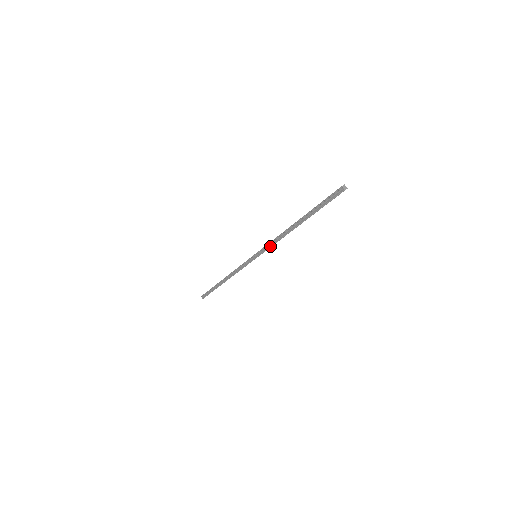
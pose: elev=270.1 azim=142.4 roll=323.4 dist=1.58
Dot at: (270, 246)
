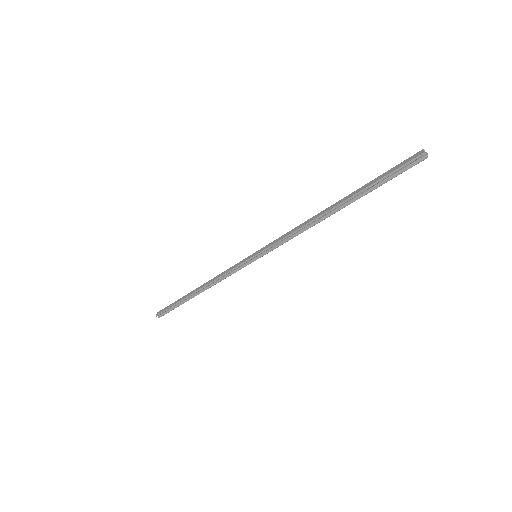
Dot at: (285, 242)
